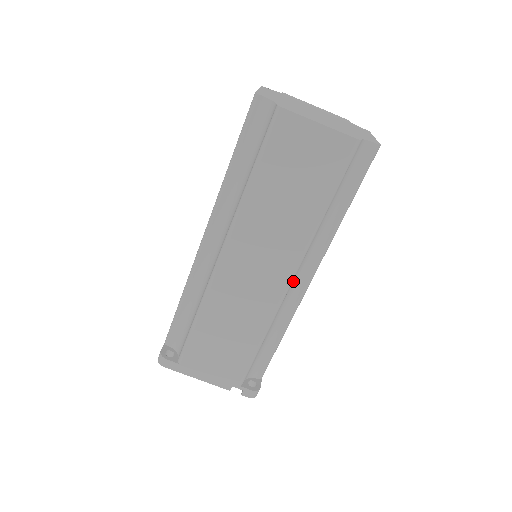
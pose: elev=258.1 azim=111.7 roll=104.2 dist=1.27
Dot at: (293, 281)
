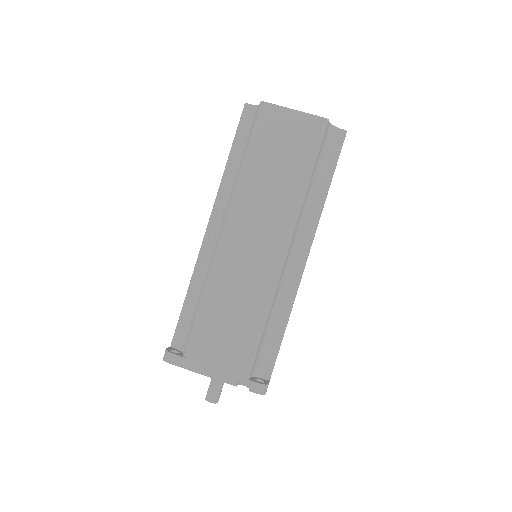
Dot at: (289, 256)
